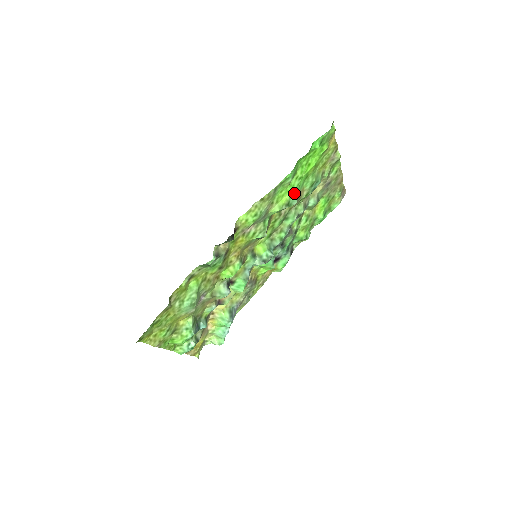
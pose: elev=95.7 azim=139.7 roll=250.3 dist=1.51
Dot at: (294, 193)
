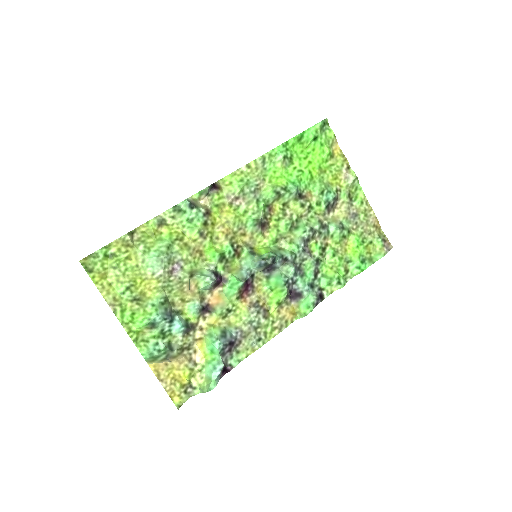
Dot at: (293, 183)
